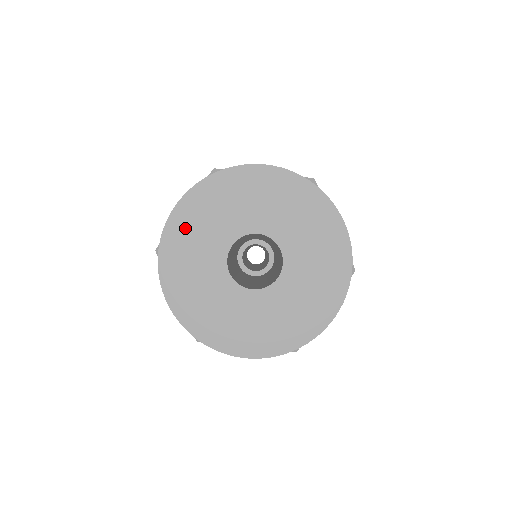
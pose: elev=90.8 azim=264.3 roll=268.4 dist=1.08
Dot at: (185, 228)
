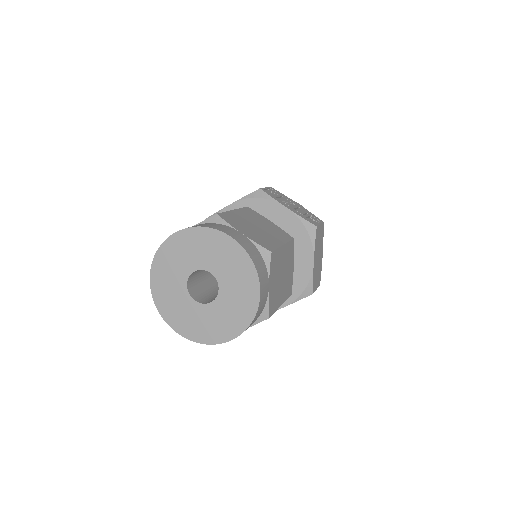
Dot at: (174, 248)
